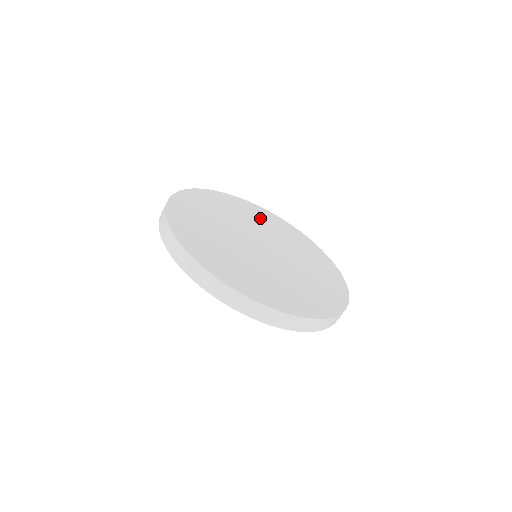
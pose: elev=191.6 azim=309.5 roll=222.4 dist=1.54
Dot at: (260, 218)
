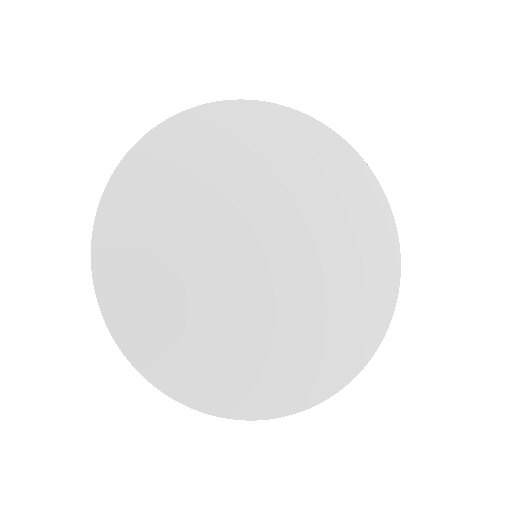
Dot at: (313, 172)
